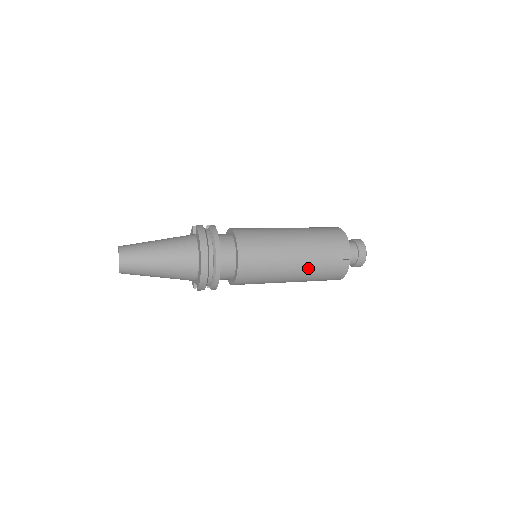
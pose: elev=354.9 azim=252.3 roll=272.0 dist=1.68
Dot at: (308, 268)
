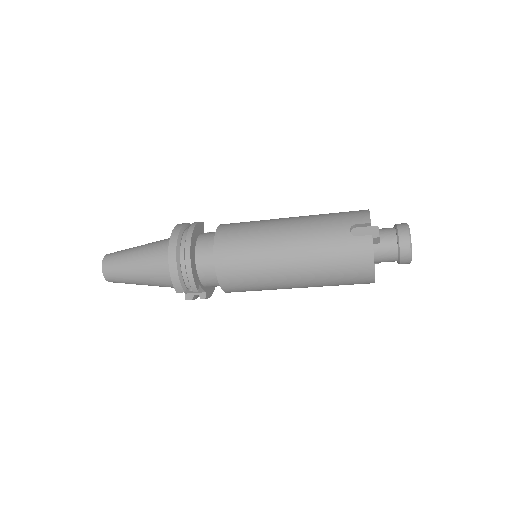
Dot at: (309, 251)
